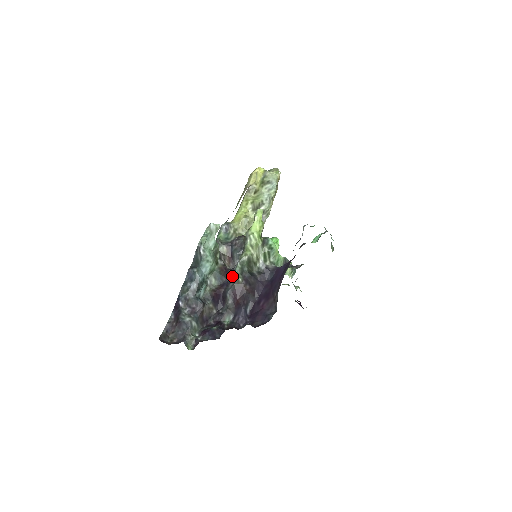
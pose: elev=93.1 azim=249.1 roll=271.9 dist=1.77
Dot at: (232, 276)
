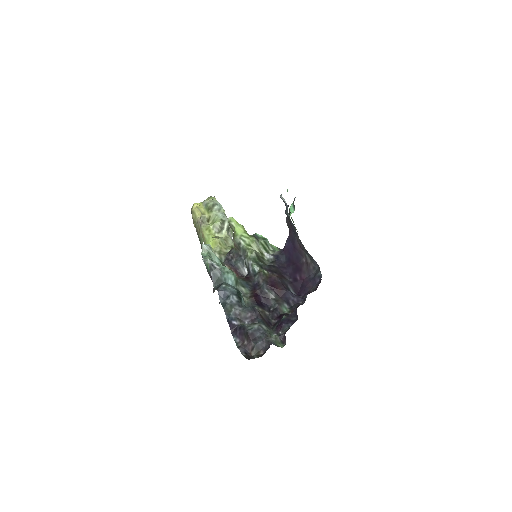
Dot at: (255, 276)
